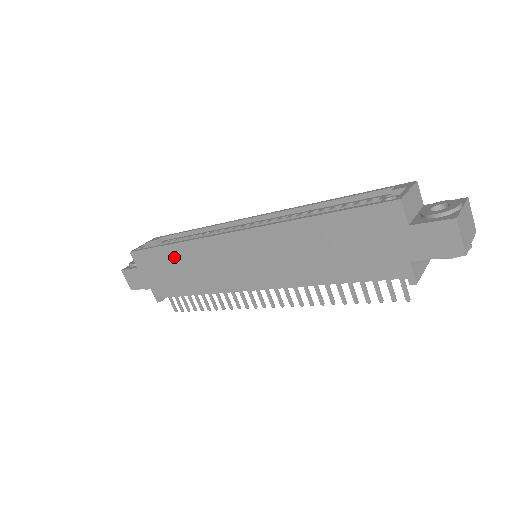
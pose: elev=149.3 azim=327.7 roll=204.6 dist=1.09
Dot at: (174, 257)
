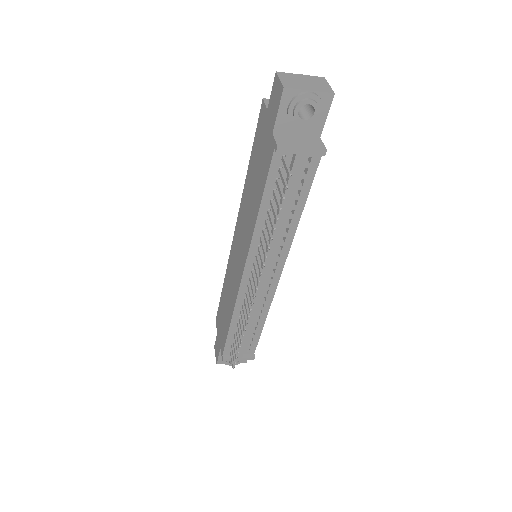
Dot at: (224, 297)
